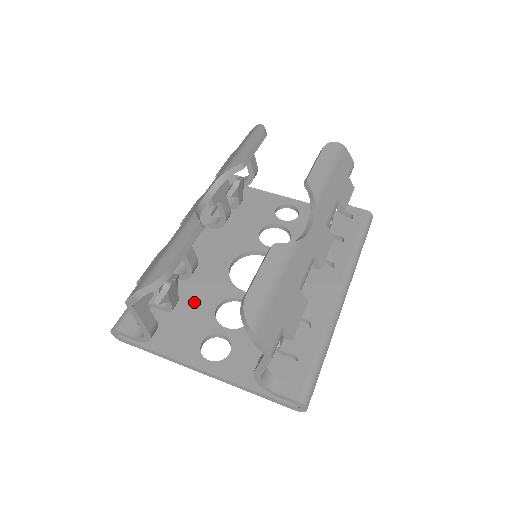
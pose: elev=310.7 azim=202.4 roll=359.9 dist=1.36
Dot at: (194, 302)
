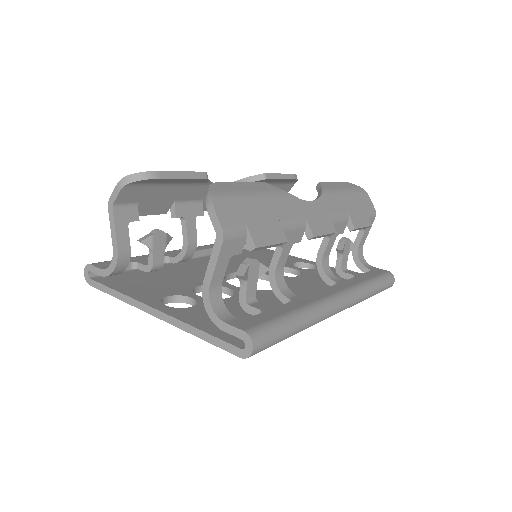
Dot at: (178, 279)
